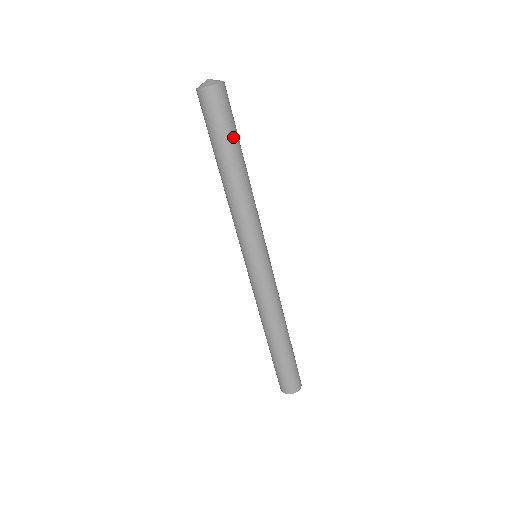
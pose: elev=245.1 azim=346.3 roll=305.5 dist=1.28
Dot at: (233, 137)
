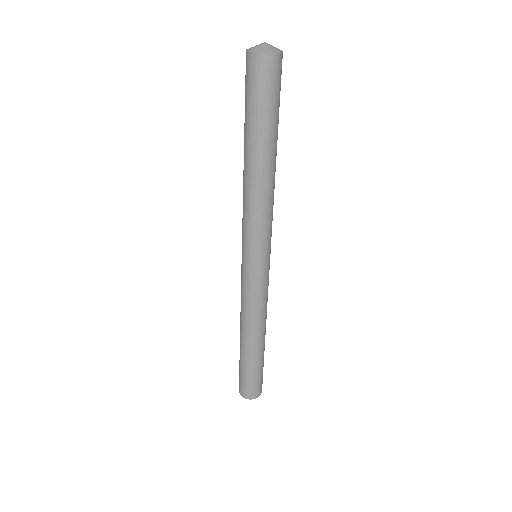
Dot at: (258, 122)
